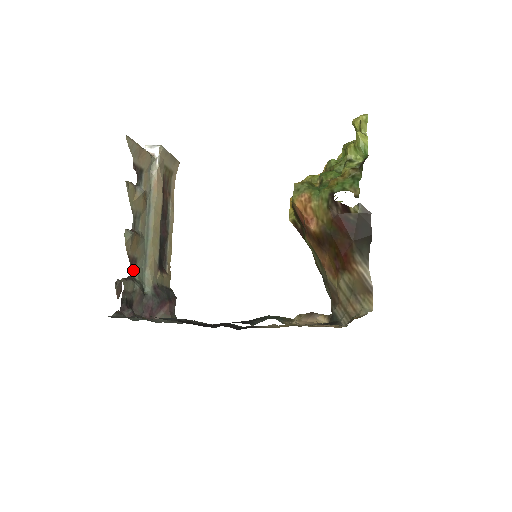
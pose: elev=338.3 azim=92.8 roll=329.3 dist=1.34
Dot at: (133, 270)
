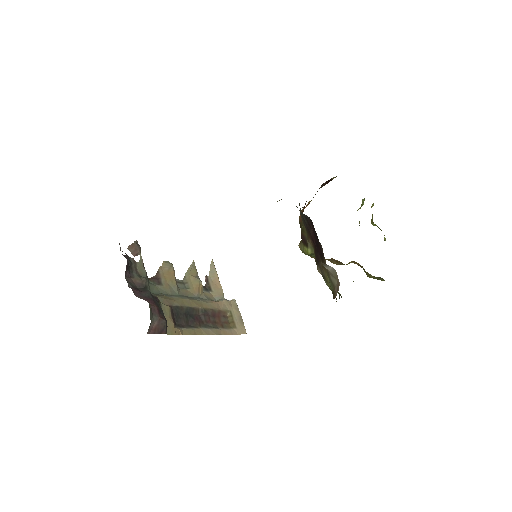
Dot at: (152, 282)
